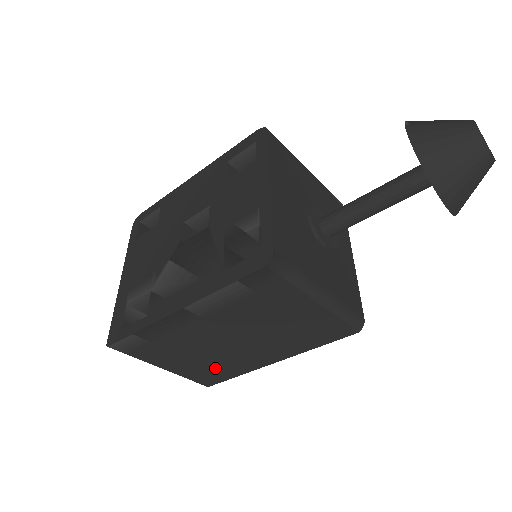
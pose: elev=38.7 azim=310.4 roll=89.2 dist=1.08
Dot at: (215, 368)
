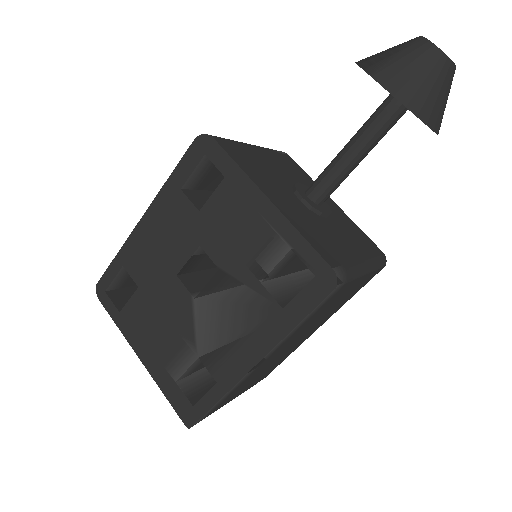
Dot at: (273, 366)
